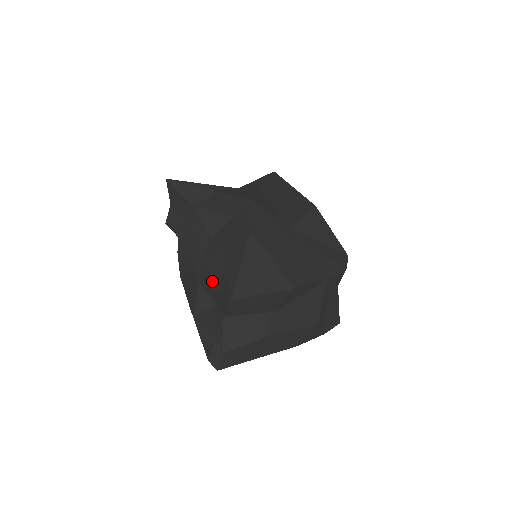
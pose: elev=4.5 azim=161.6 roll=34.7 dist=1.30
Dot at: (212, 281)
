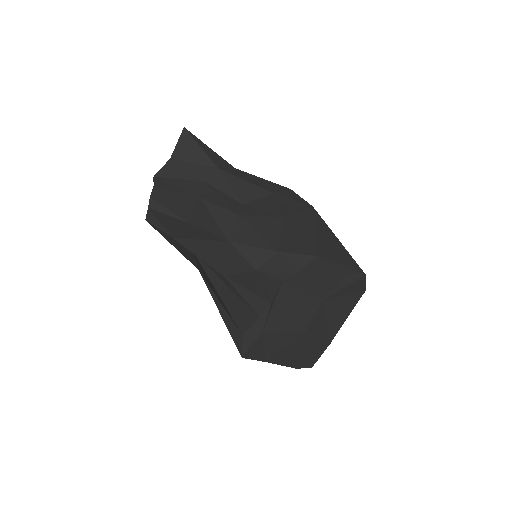
Dot at: (264, 239)
